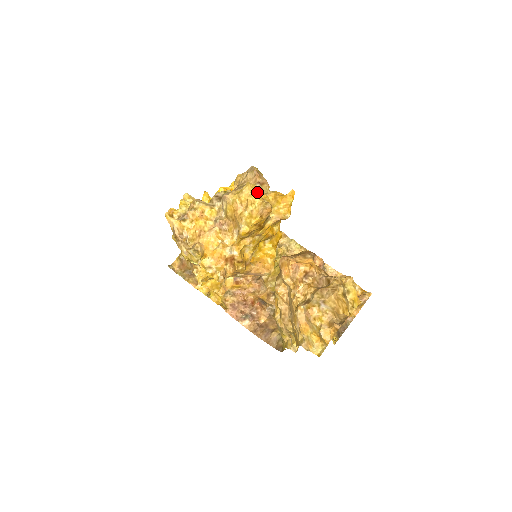
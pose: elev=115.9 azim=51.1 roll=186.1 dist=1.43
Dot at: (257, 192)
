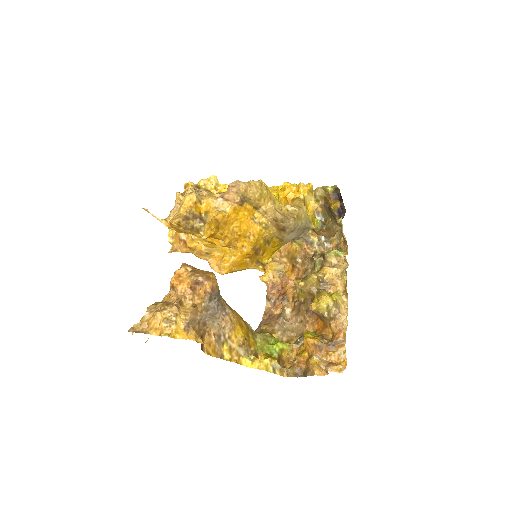
Dot at: (190, 204)
